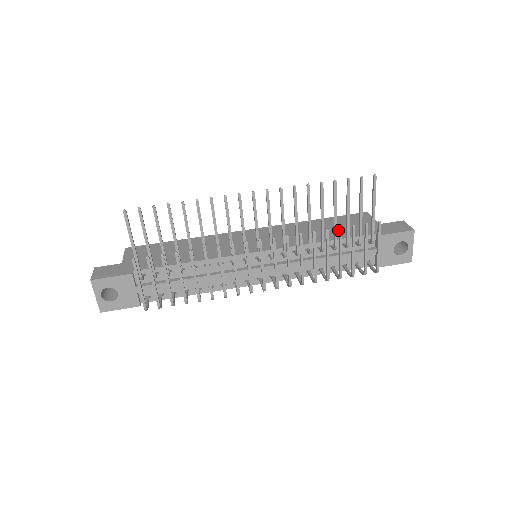
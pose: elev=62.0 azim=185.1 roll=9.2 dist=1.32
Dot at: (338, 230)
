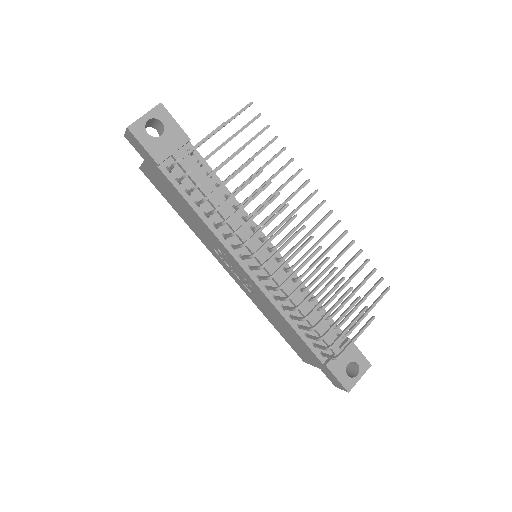
Dot at: occluded
